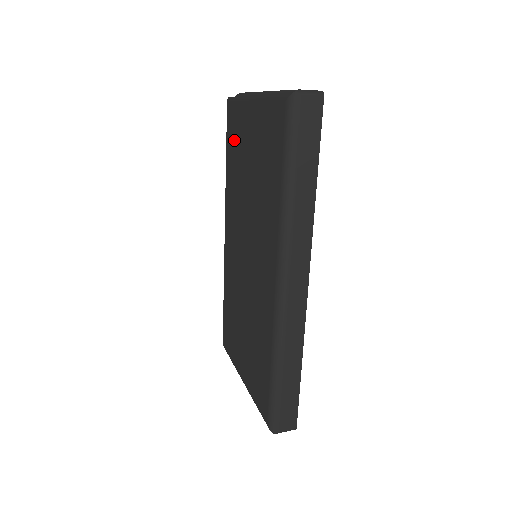
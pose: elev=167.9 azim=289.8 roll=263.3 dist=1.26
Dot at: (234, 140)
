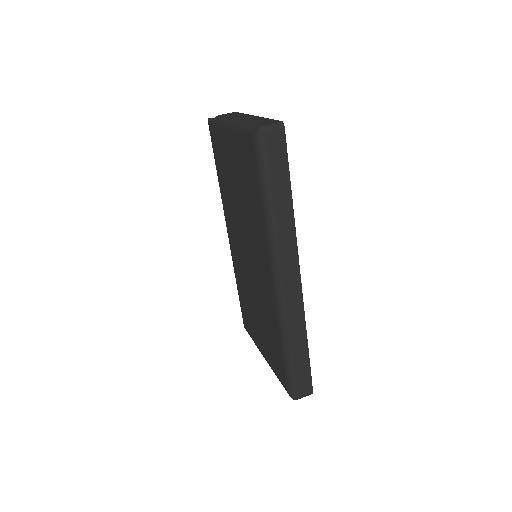
Dot at: (220, 157)
